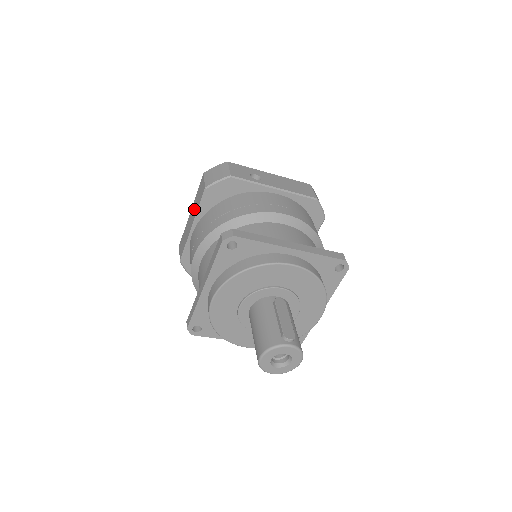
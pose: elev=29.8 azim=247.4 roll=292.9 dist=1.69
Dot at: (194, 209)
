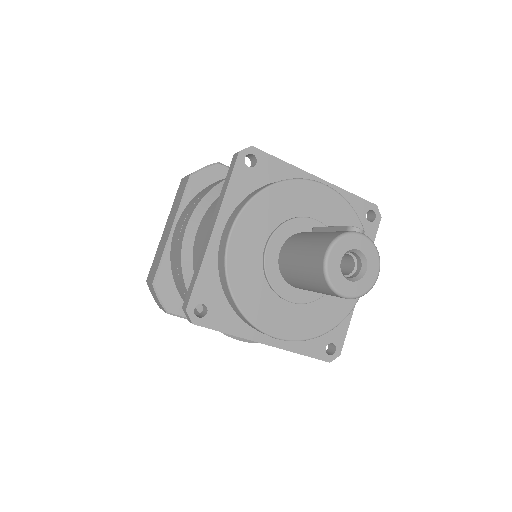
Dot at: (172, 215)
